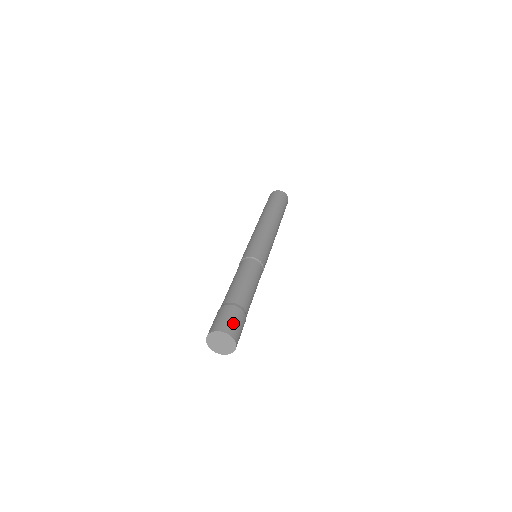
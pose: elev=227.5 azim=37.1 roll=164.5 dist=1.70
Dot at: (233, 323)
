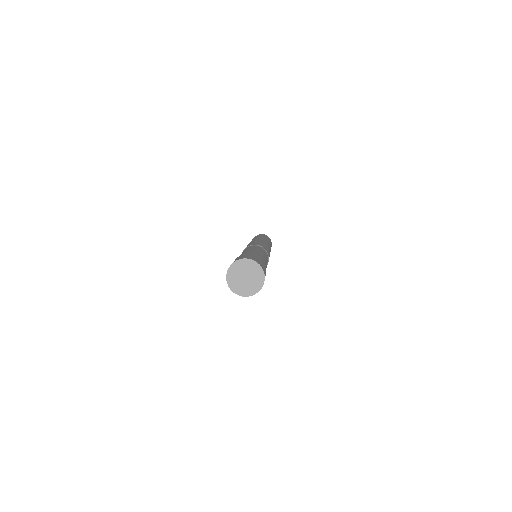
Dot at: (263, 266)
